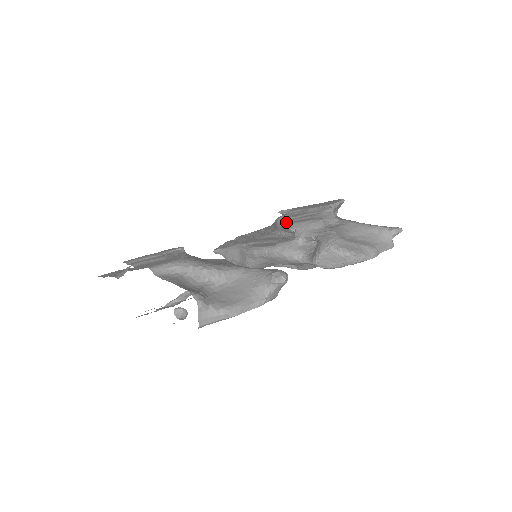
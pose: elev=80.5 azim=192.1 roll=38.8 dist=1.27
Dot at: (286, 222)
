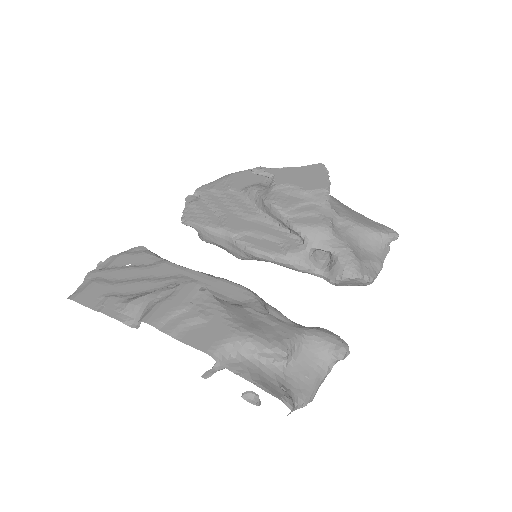
Dot at: (287, 217)
